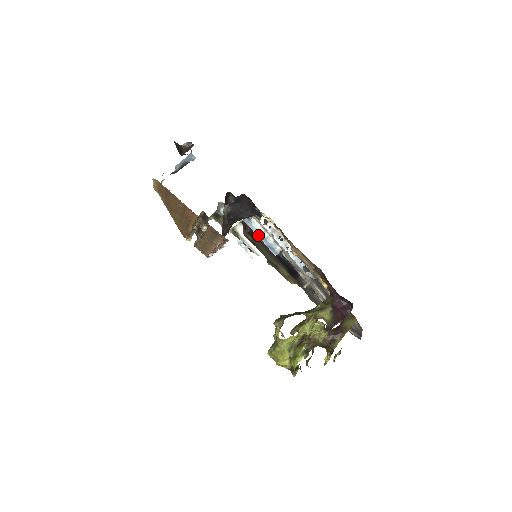
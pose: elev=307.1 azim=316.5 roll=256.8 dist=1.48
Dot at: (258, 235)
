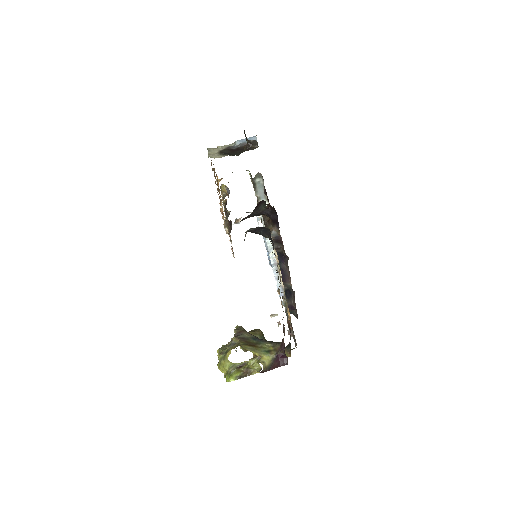
Dot at: (266, 247)
